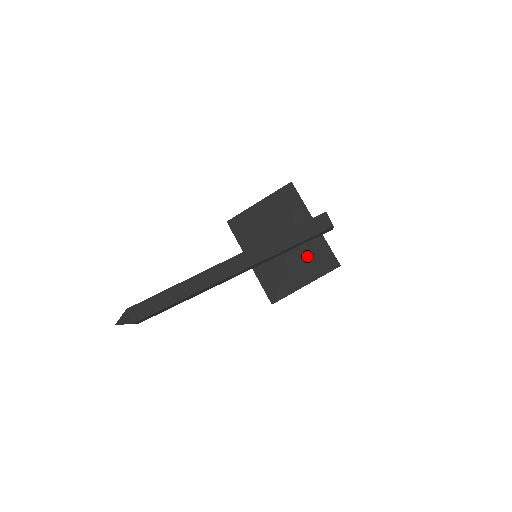
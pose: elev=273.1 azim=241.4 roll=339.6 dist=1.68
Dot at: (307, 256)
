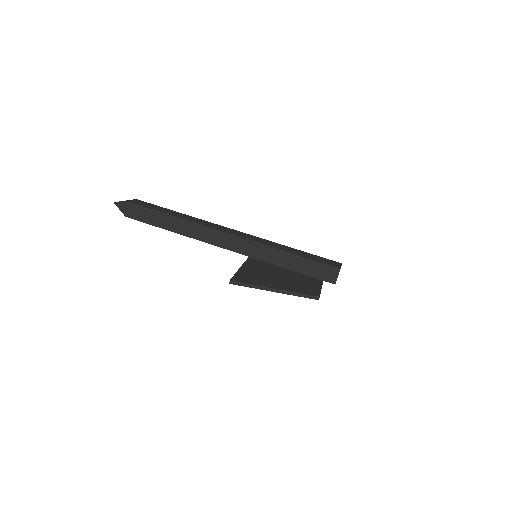
Dot at: (296, 282)
